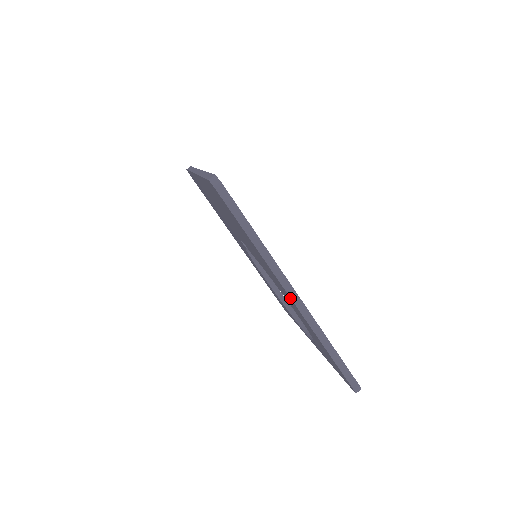
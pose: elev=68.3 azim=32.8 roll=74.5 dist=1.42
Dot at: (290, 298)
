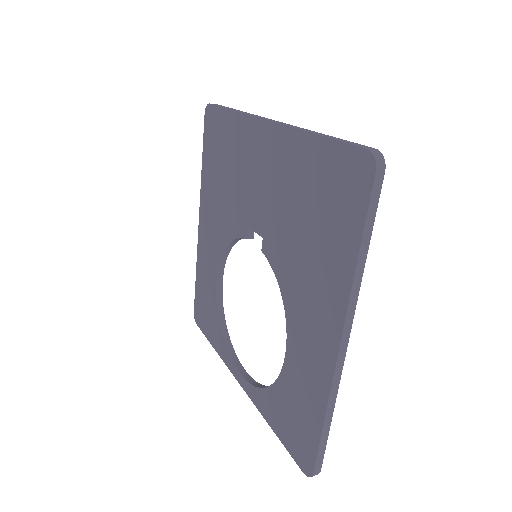
Dot at: (338, 342)
